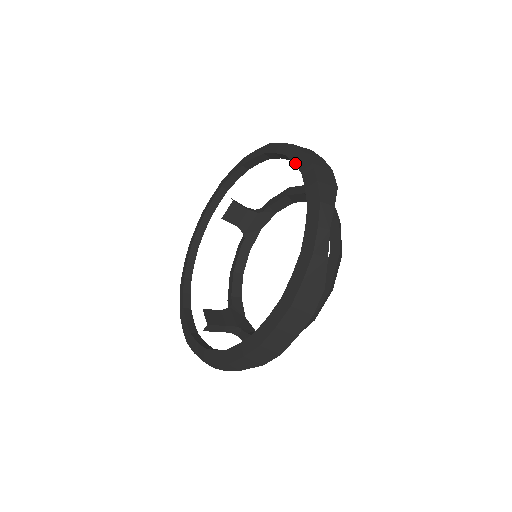
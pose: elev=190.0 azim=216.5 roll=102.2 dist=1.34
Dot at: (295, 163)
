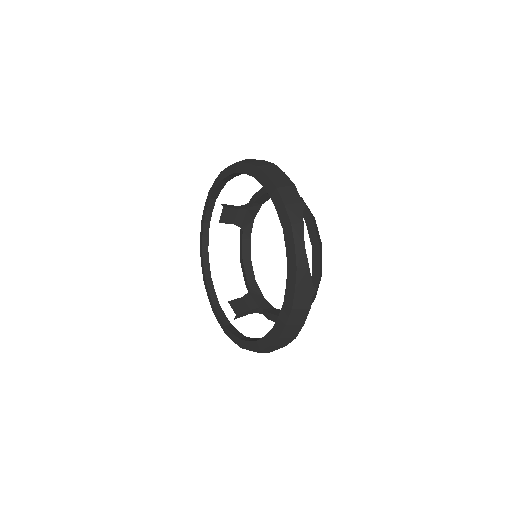
Dot at: (263, 187)
